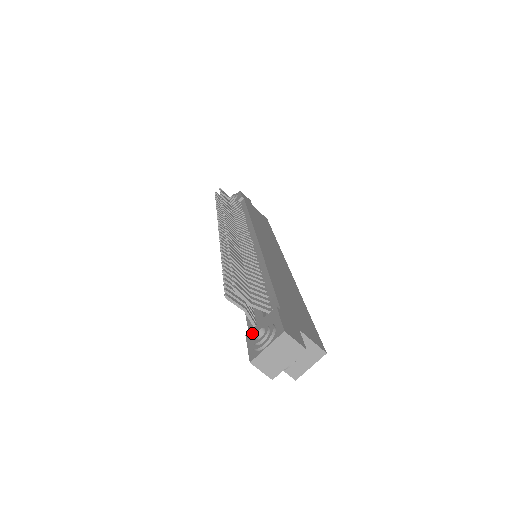
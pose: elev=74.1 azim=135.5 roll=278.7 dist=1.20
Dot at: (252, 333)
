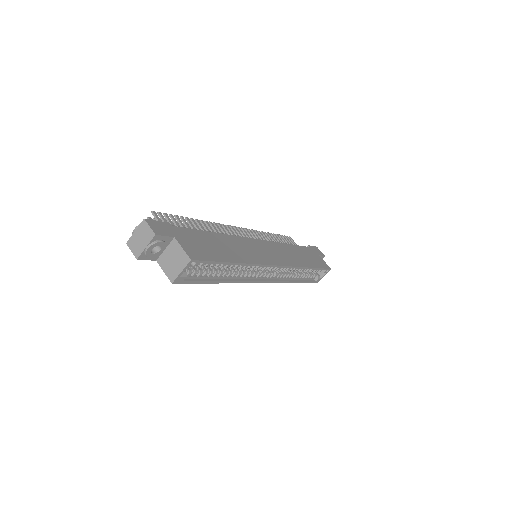
Dot at: occluded
